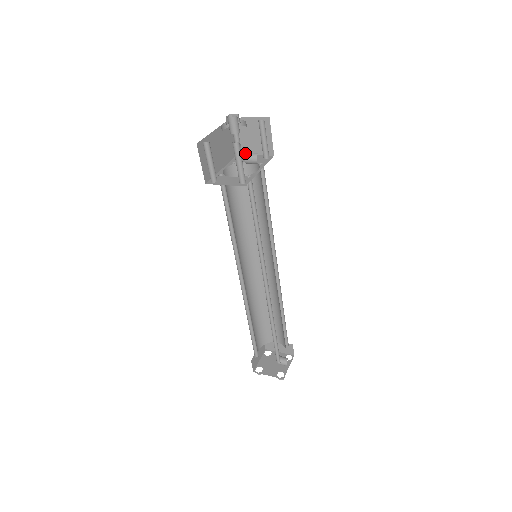
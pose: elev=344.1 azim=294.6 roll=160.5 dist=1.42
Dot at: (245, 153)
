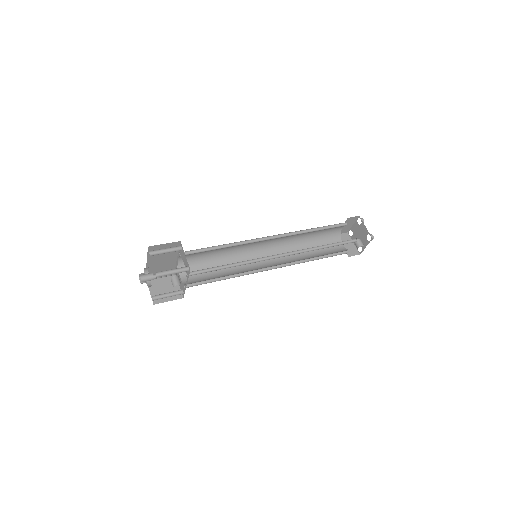
Dot at: (181, 248)
